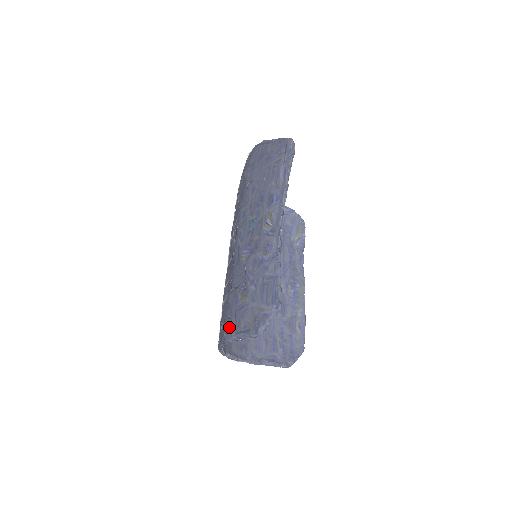
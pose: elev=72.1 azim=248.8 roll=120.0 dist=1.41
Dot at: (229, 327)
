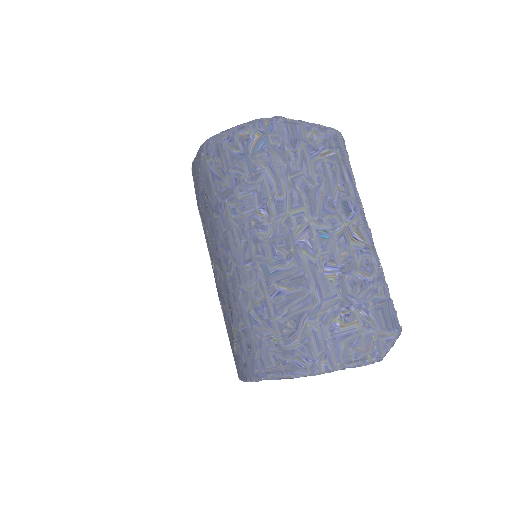
Dot at: (325, 358)
